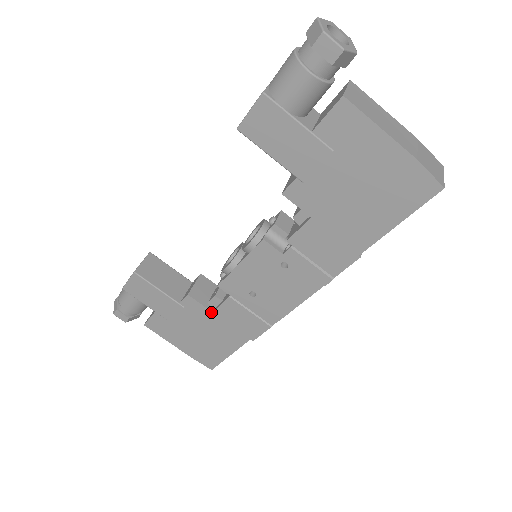
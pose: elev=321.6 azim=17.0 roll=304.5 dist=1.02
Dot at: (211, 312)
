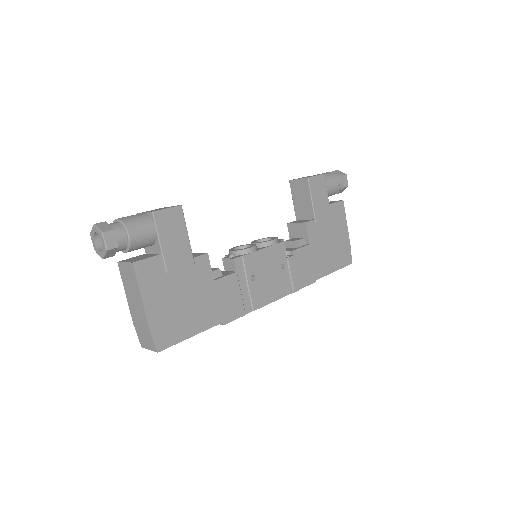
Dot at: (213, 280)
